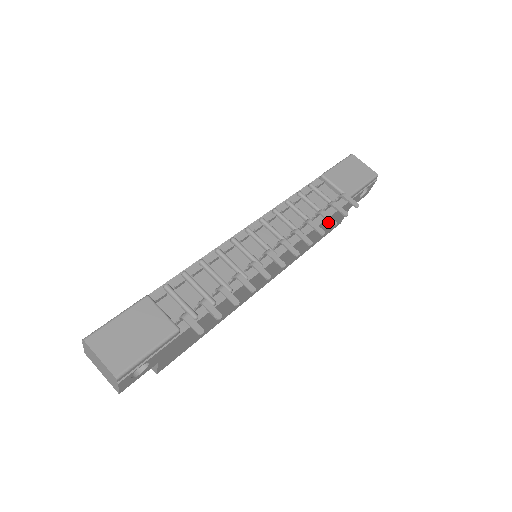
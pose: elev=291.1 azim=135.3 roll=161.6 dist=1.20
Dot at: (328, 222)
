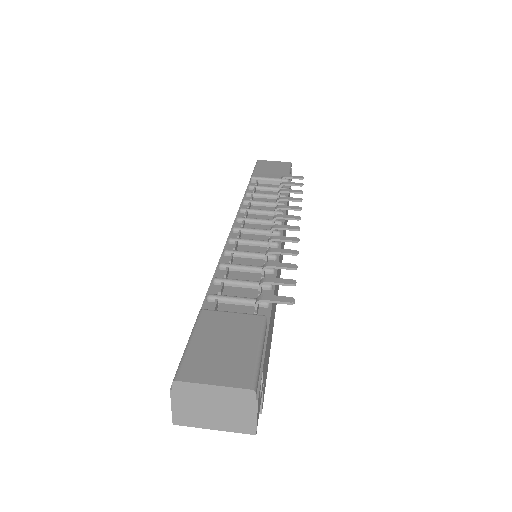
Dot at: occluded
